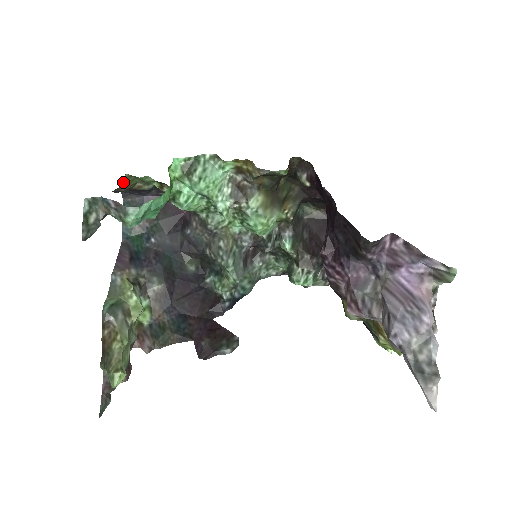
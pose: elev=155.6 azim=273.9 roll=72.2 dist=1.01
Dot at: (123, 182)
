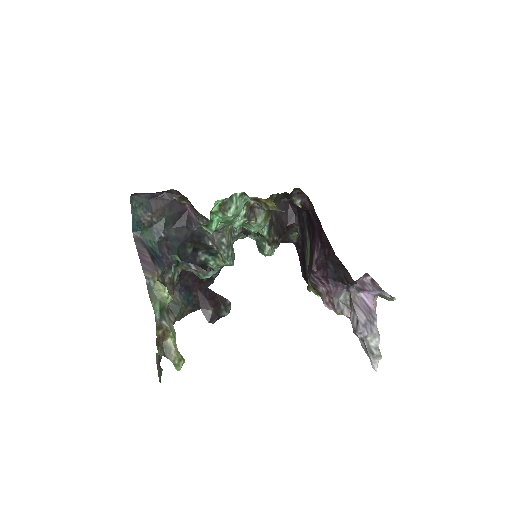
Dot at: occluded
